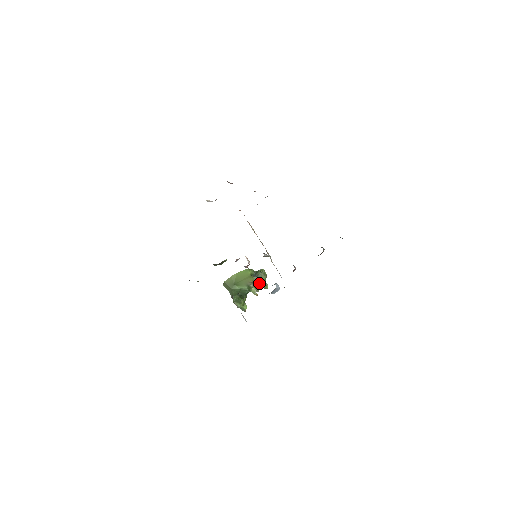
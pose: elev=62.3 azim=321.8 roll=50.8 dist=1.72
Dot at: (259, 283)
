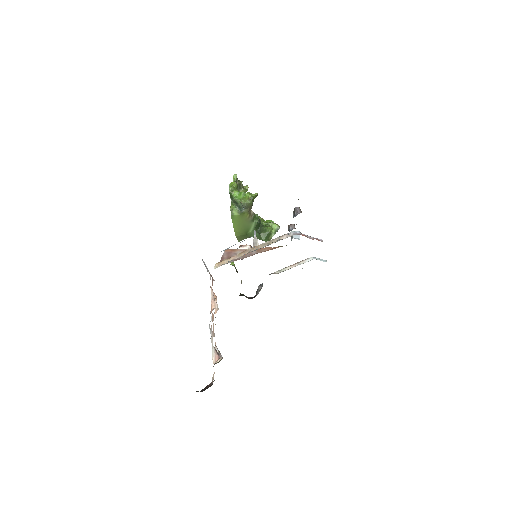
Dot at: occluded
